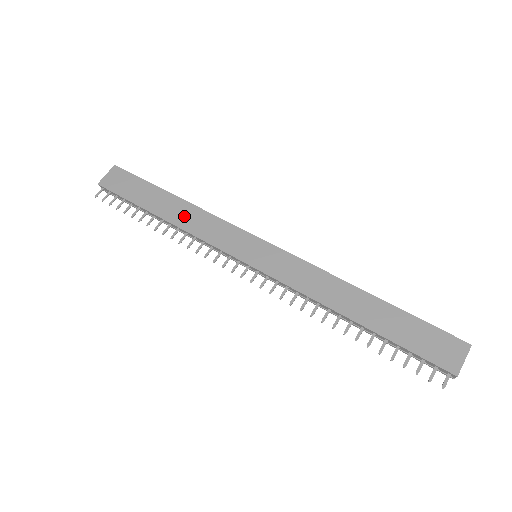
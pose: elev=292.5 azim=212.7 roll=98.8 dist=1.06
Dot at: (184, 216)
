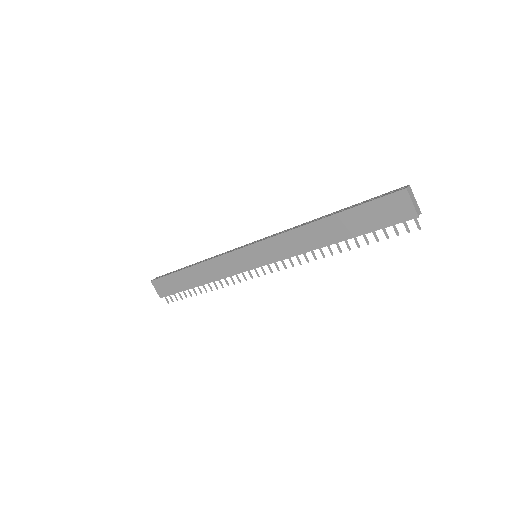
Dot at: (205, 274)
